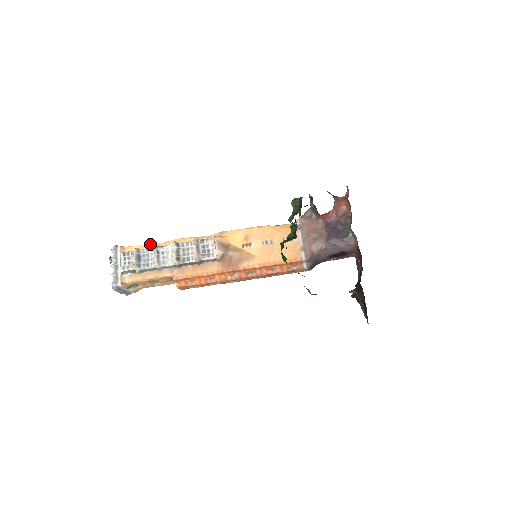
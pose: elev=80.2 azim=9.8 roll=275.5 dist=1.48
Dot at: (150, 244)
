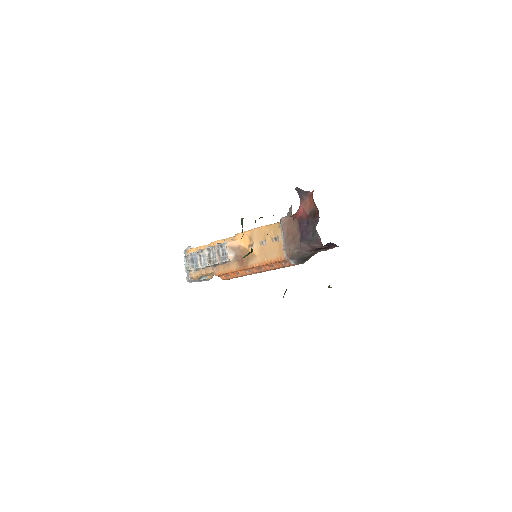
Dot at: (201, 246)
